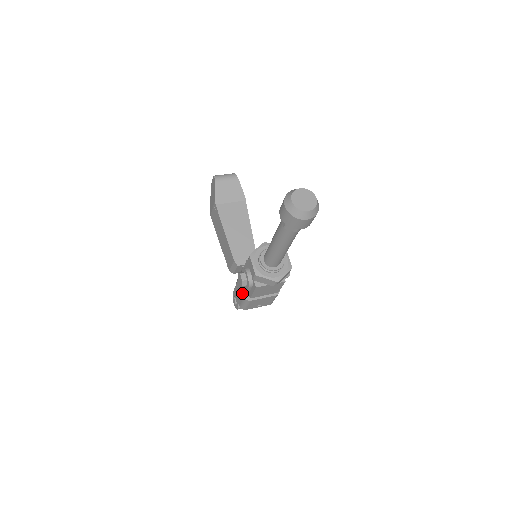
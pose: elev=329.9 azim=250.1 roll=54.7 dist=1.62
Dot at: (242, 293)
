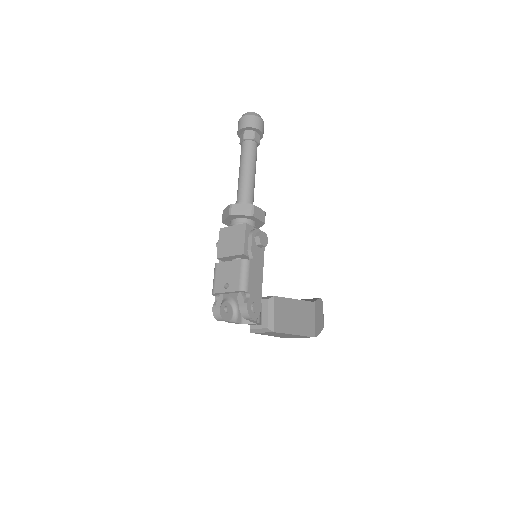
Dot at: occluded
